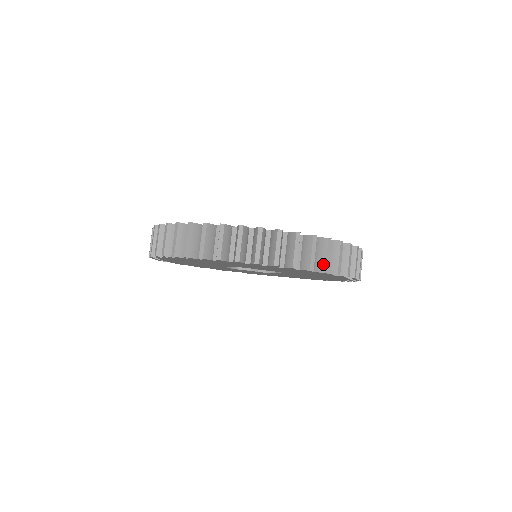
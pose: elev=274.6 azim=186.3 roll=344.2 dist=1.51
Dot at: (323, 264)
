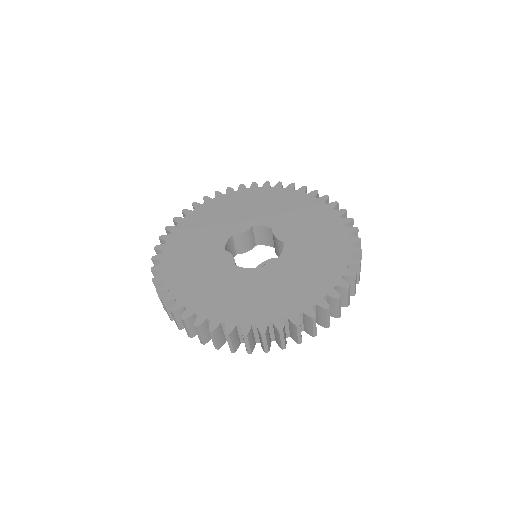
Dot at: (336, 314)
